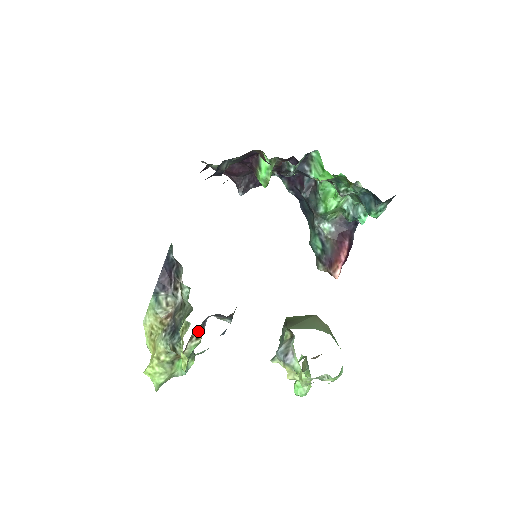
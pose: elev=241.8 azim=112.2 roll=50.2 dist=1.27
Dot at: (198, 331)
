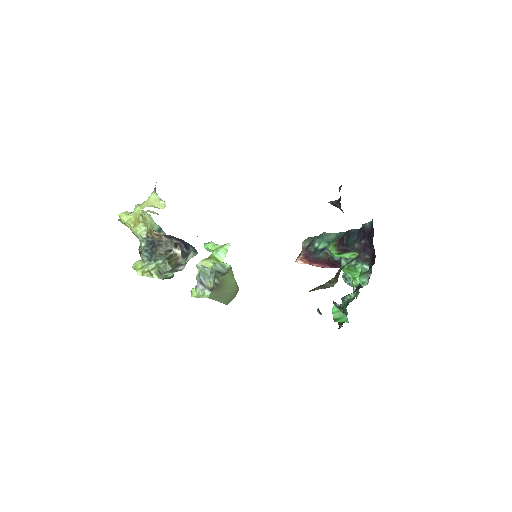
Dot at: occluded
